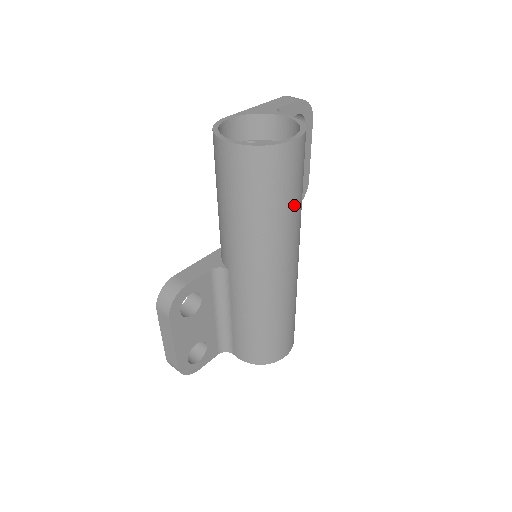
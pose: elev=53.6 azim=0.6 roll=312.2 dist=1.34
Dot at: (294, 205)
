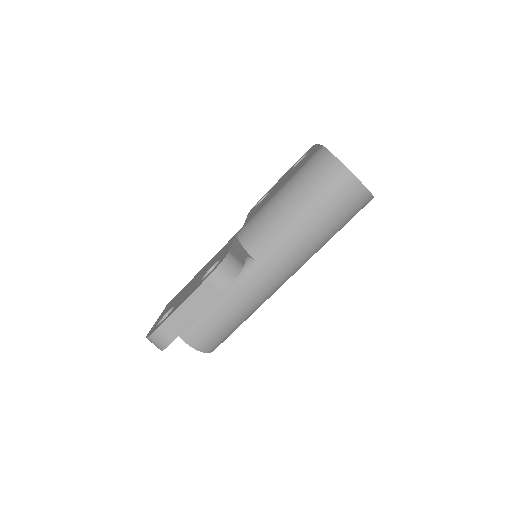
Dot at: occluded
